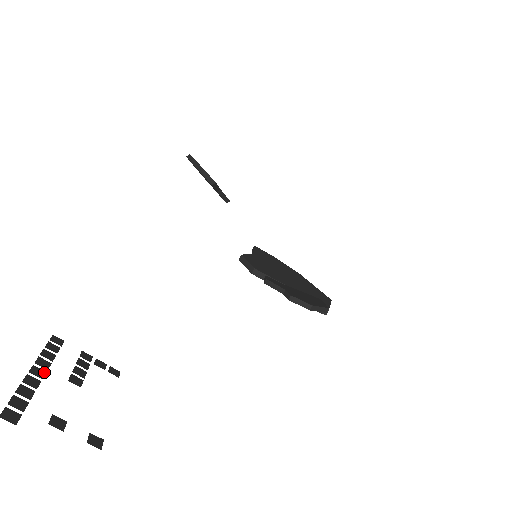
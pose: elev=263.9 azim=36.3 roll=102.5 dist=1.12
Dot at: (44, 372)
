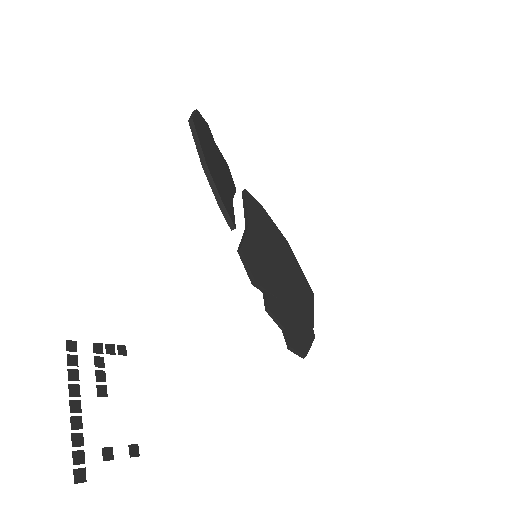
Dot at: (79, 402)
